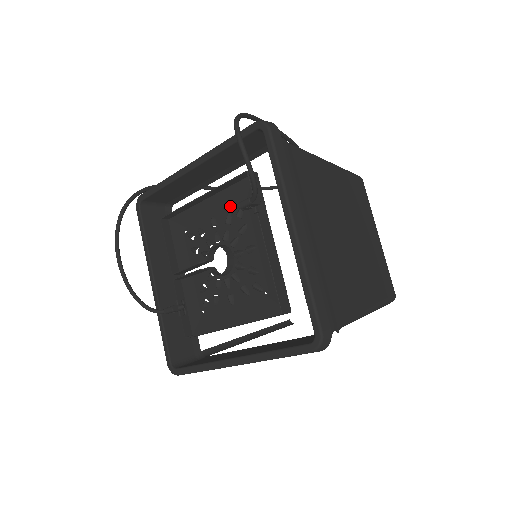
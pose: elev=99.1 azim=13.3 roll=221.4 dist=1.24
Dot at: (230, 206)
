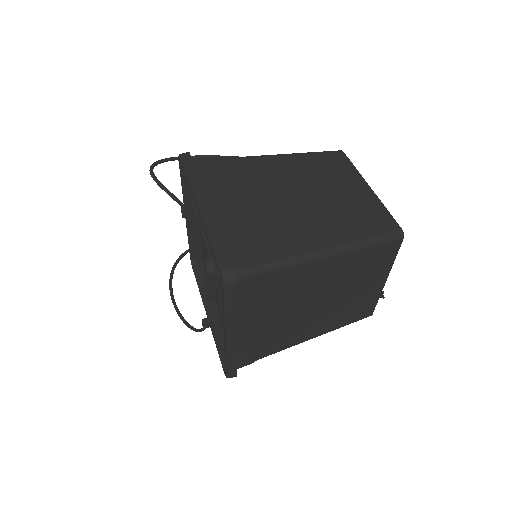
Dot at: occluded
